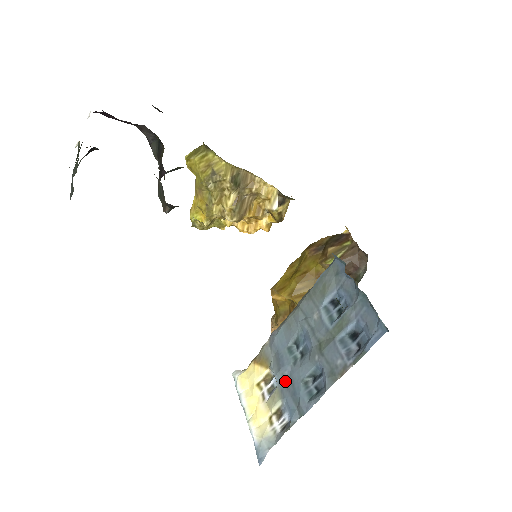
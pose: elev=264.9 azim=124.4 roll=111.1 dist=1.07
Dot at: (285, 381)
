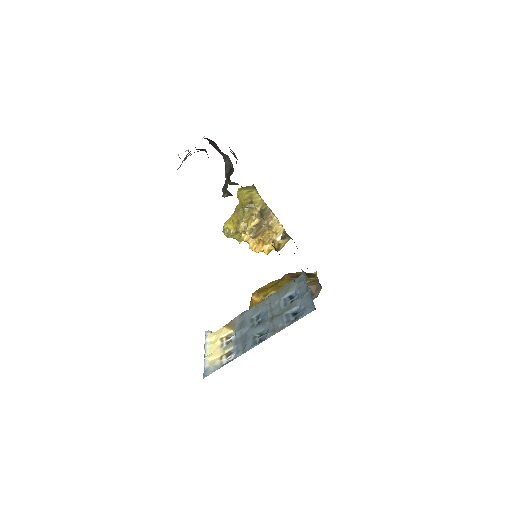
Dot at: (241, 336)
